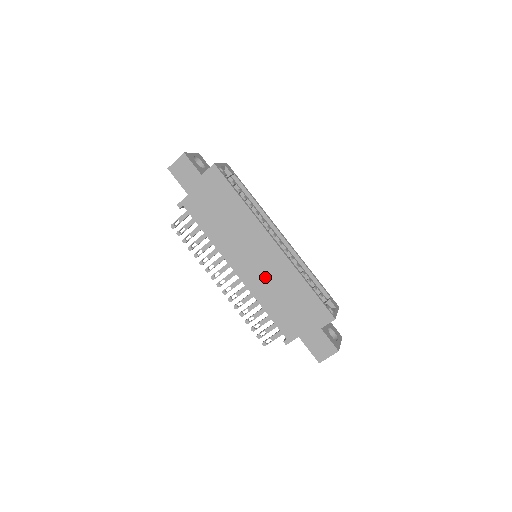
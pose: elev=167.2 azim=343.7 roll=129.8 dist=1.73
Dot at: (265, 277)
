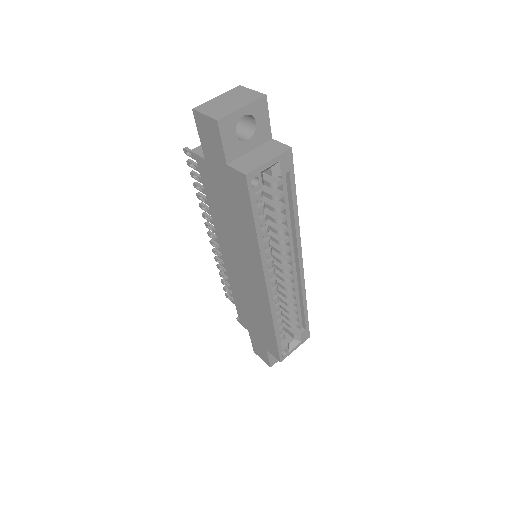
Dot at: (244, 287)
